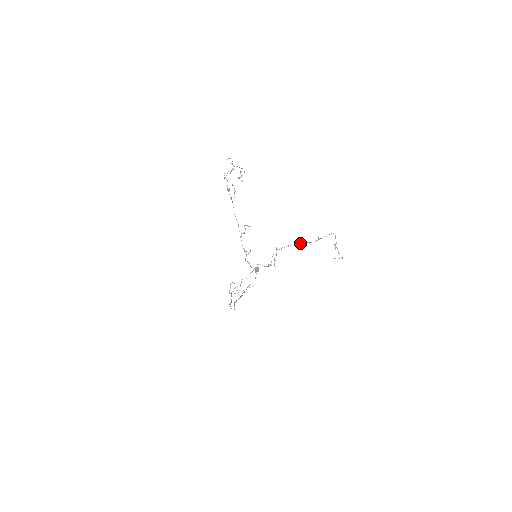
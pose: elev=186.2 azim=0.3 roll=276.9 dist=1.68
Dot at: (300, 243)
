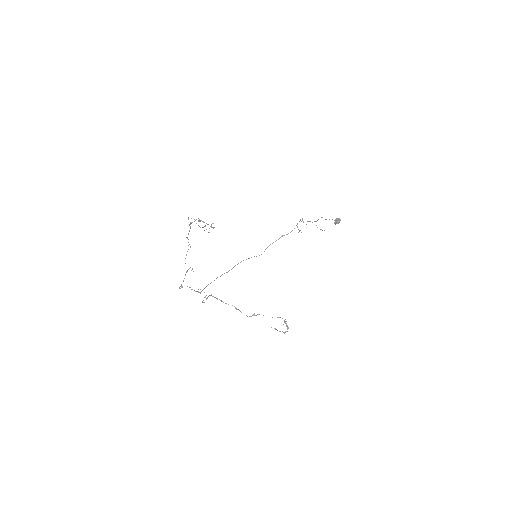
Dot at: occluded
